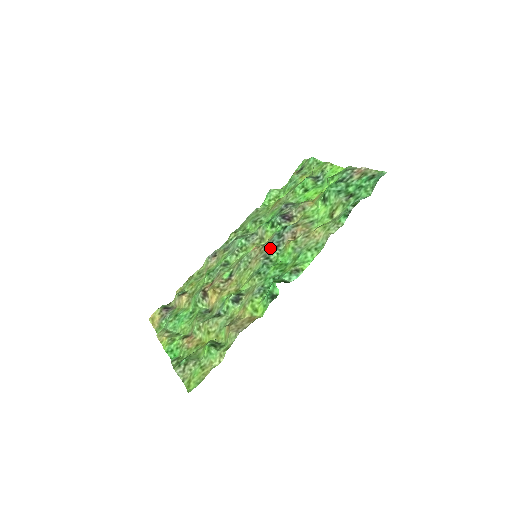
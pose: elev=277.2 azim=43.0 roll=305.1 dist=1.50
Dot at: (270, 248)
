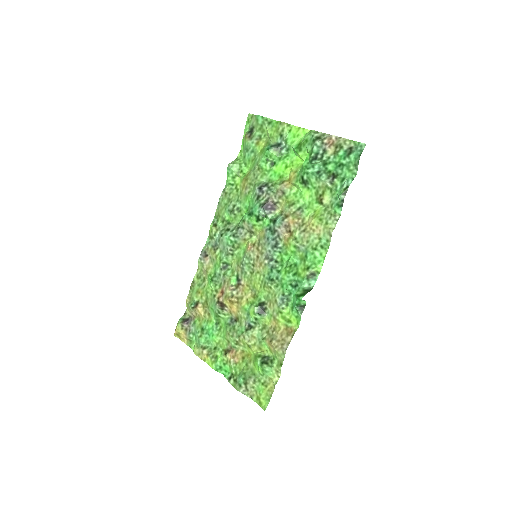
Dot at: (269, 248)
